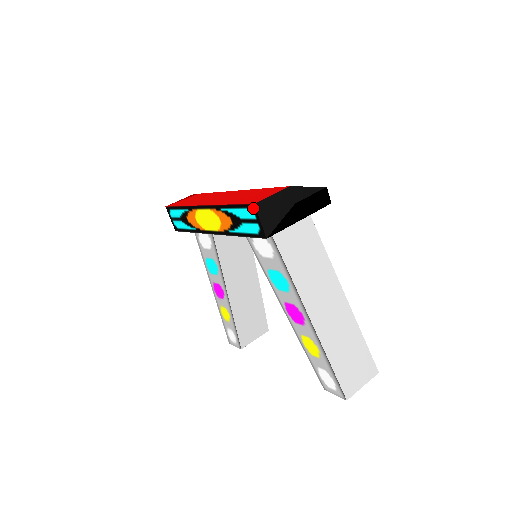
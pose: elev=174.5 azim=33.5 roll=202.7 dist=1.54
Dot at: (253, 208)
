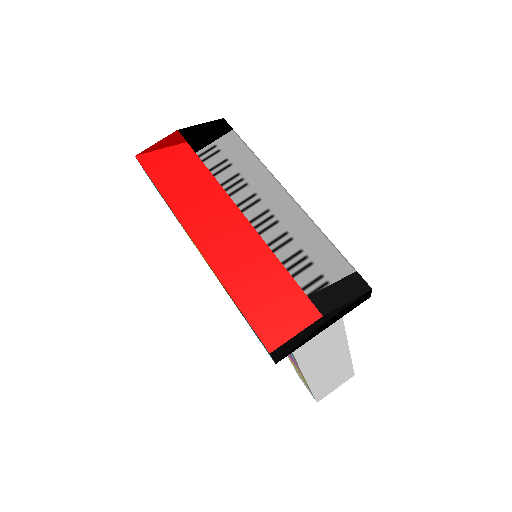
Dot at: (267, 350)
